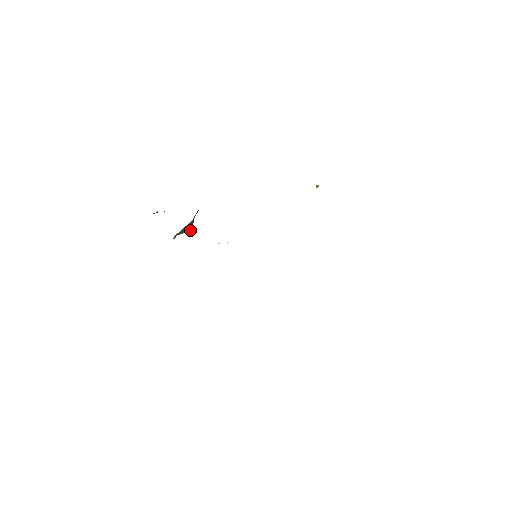
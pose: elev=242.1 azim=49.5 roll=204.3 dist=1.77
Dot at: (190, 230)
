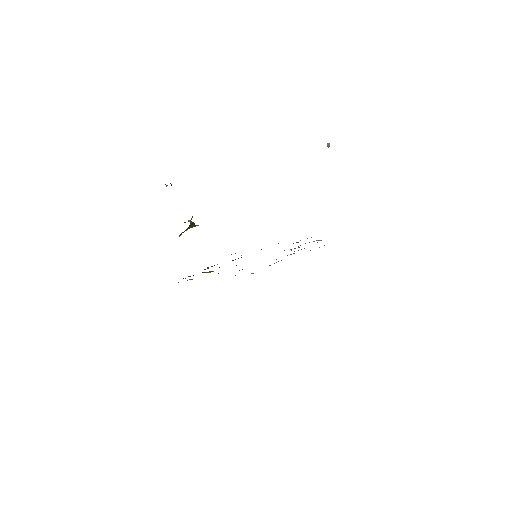
Dot at: (193, 225)
